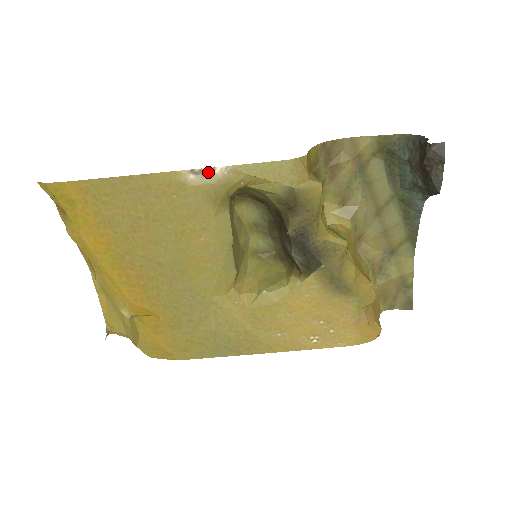
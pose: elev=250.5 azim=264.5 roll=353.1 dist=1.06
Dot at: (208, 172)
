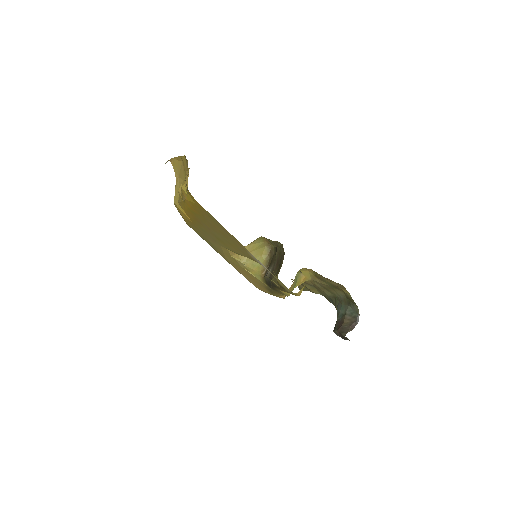
Dot at: (261, 263)
